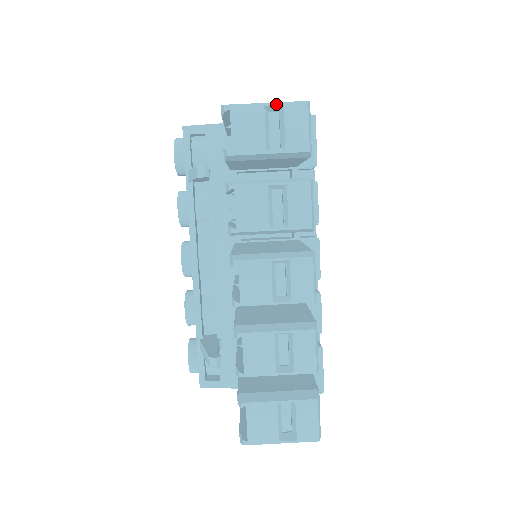
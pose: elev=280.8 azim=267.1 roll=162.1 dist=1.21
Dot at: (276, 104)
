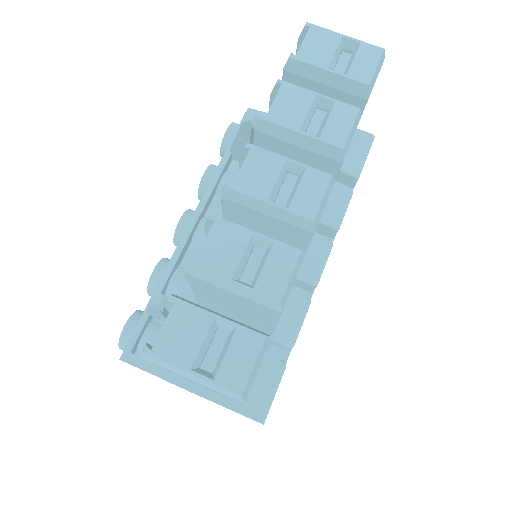
Dot at: (354, 39)
